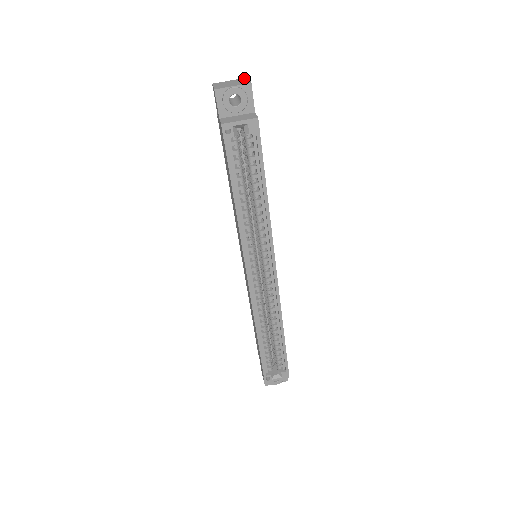
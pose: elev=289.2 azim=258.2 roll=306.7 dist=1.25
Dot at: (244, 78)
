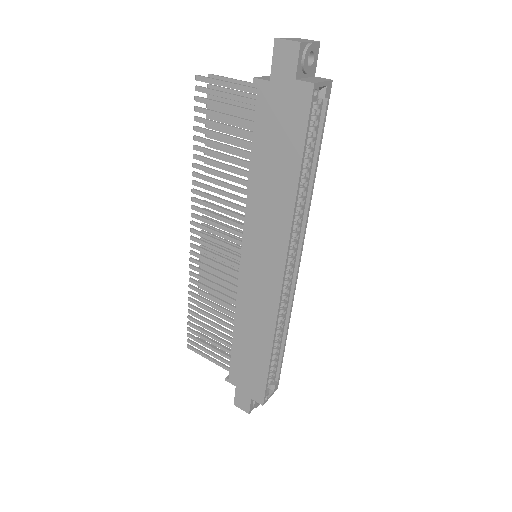
Dot at: occluded
